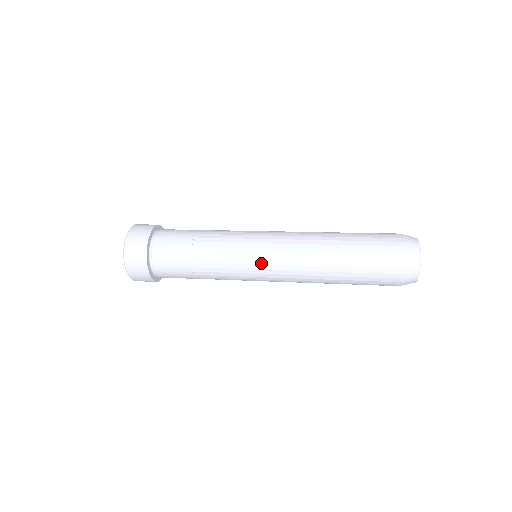
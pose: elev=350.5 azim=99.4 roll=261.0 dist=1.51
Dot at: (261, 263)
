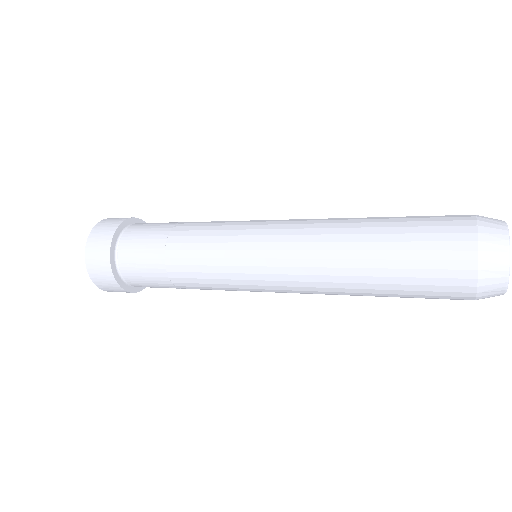
Dot at: (261, 288)
